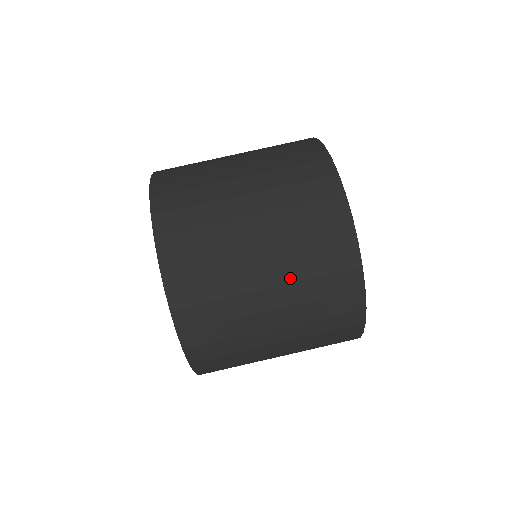
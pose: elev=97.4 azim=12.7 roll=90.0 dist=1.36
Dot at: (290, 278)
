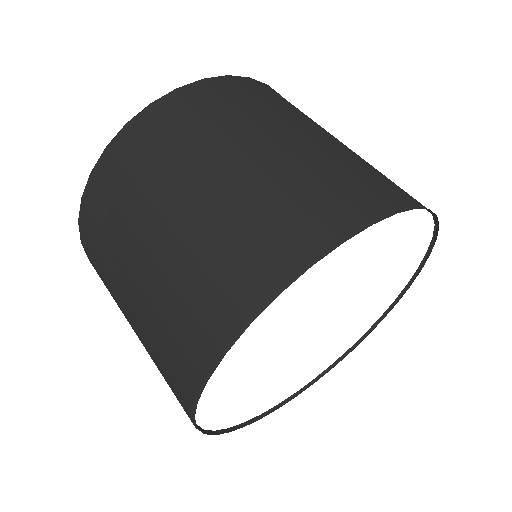
Dot at: (148, 352)
